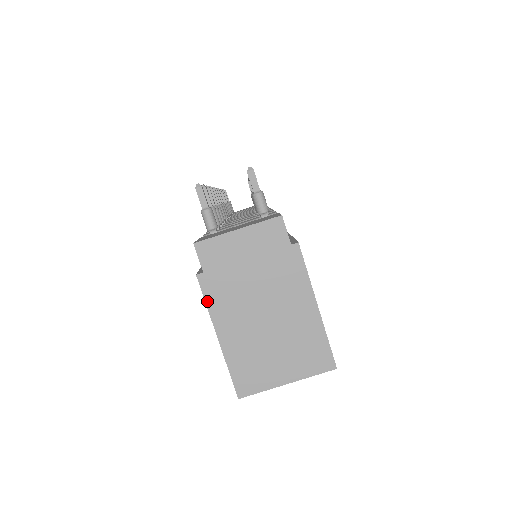
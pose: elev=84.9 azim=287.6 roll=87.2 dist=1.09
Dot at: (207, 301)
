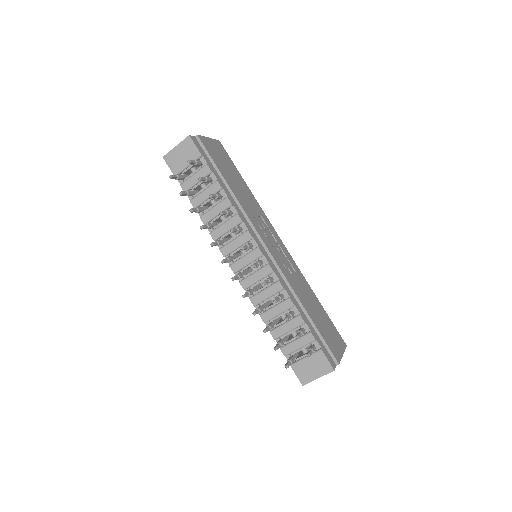
Dot at: occluded
